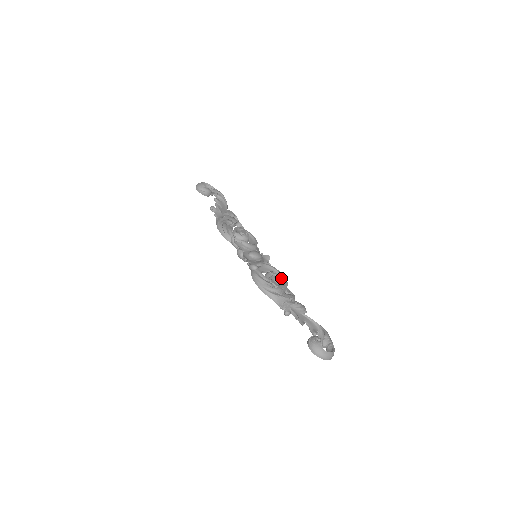
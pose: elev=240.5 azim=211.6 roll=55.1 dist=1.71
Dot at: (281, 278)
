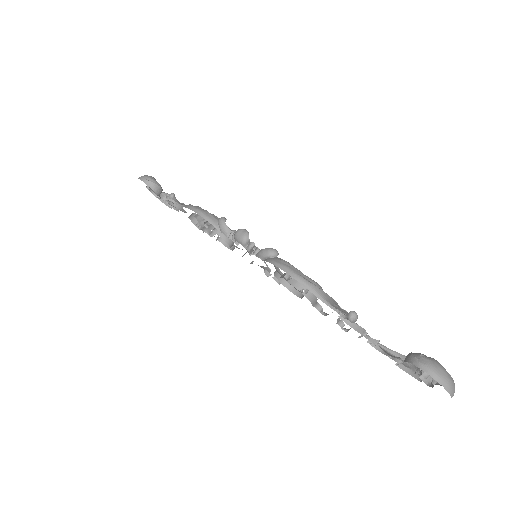
Dot at: occluded
